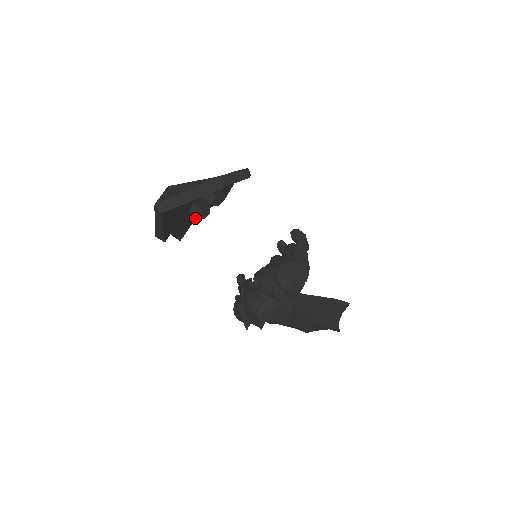
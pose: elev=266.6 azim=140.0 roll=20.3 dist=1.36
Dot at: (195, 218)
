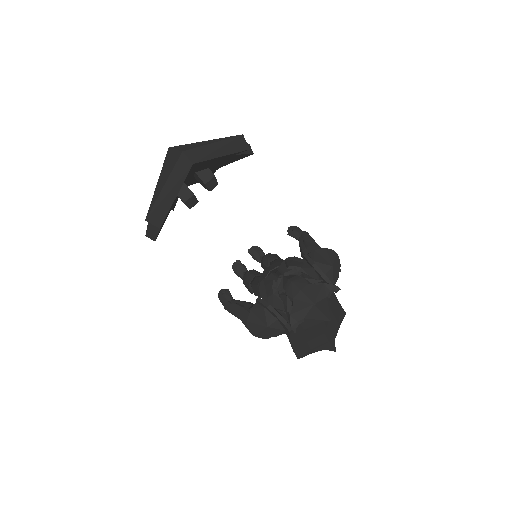
Dot at: (168, 214)
